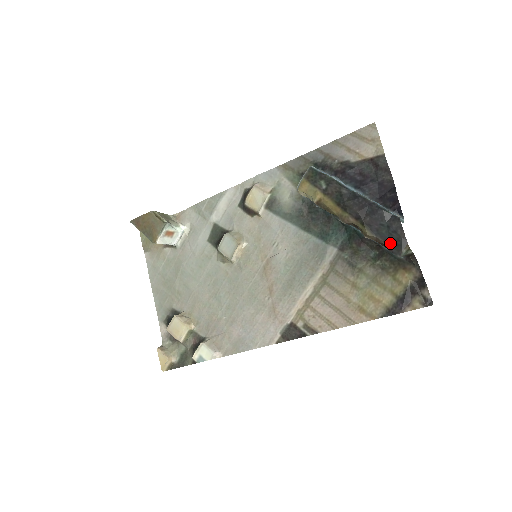
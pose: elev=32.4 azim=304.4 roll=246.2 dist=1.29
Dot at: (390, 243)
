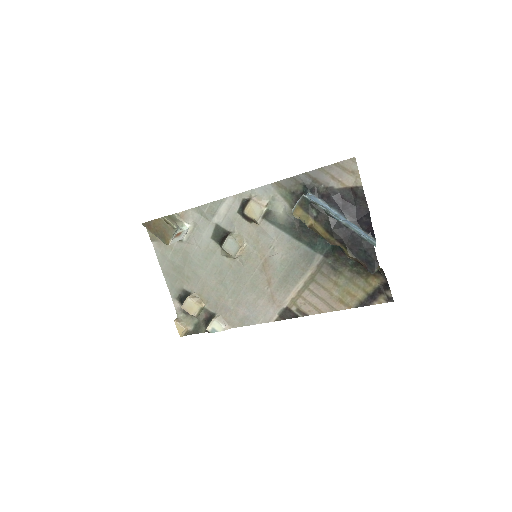
Dot at: (366, 263)
